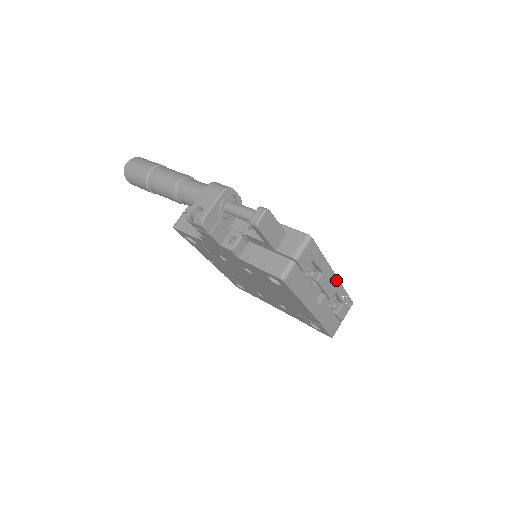
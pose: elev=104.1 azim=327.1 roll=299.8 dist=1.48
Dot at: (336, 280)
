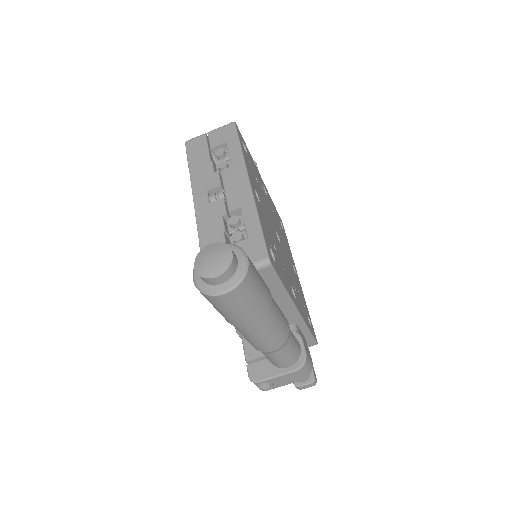
Dot at: occluded
